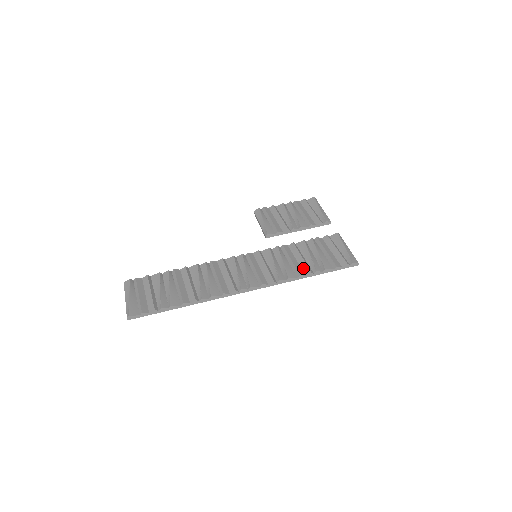
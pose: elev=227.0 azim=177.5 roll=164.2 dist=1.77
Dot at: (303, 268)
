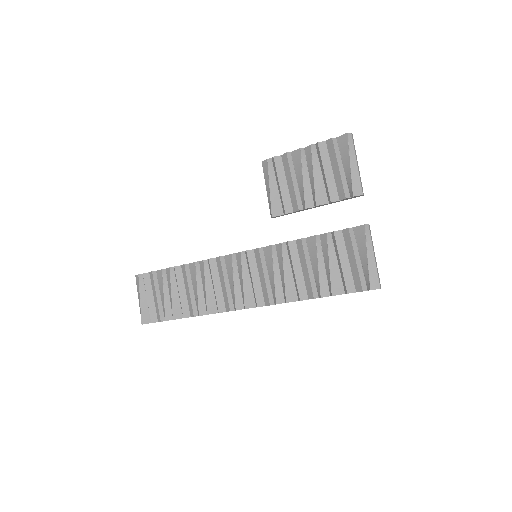
Dot at: (307, 287)
